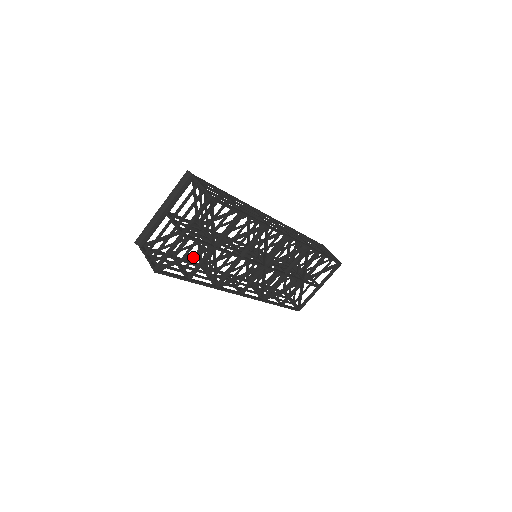
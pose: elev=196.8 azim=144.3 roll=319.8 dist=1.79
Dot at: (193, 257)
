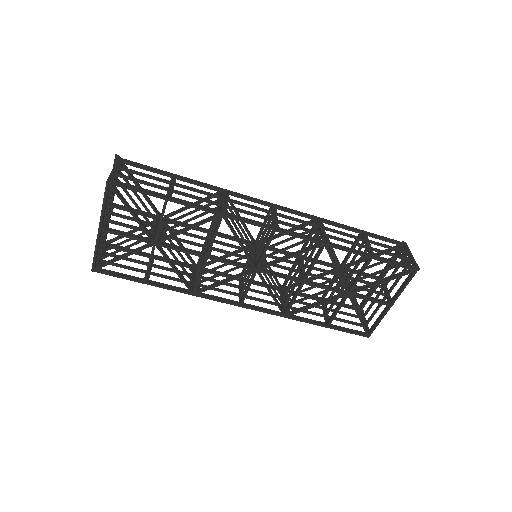
Dot at: occluded
